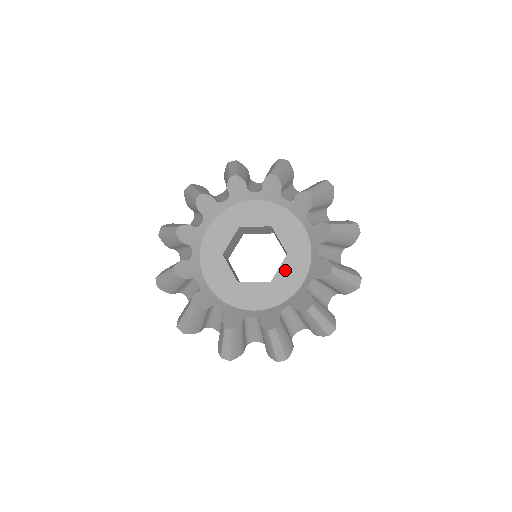
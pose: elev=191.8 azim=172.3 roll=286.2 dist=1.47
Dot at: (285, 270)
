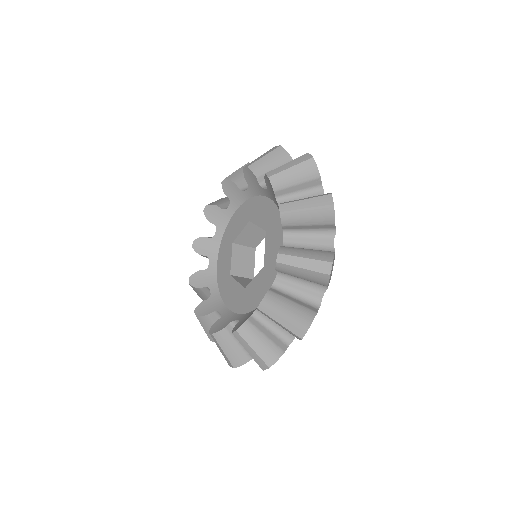
Dot at: (256, 283)
